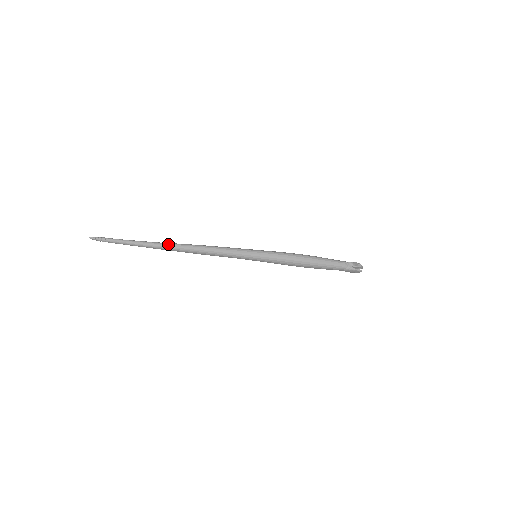
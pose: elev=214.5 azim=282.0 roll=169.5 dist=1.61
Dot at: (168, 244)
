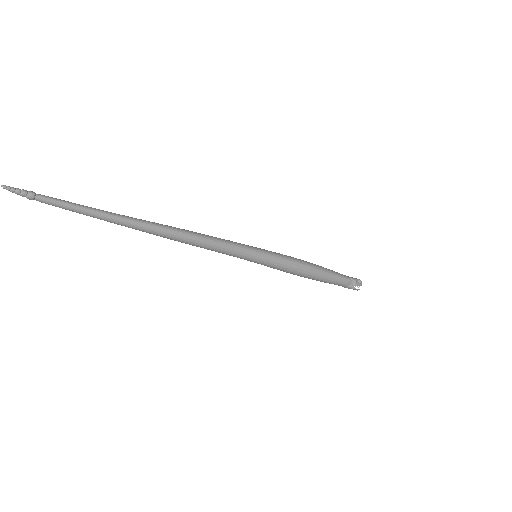
Dot at: (143, 224)
